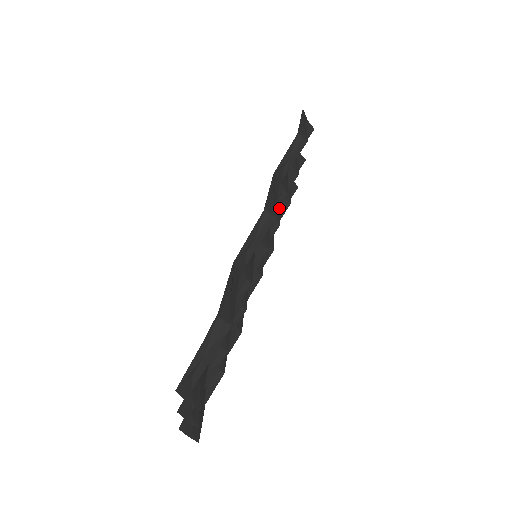
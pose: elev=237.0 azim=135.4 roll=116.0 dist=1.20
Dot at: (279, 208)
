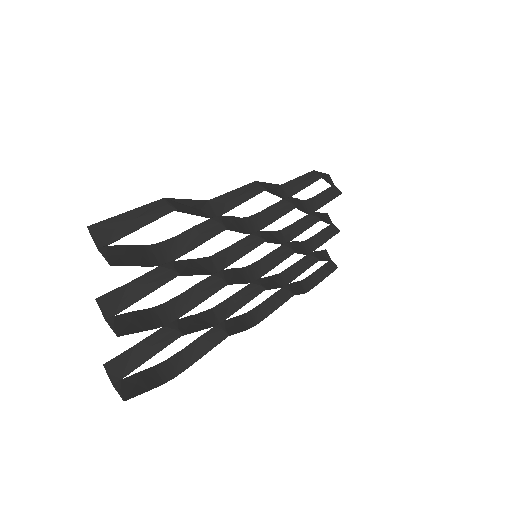
Dot at: (300, 250)
